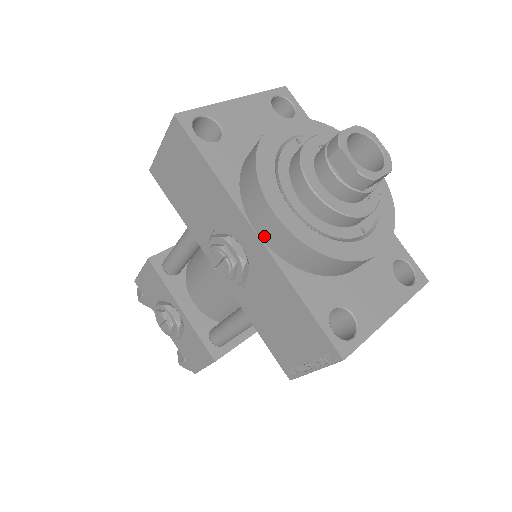
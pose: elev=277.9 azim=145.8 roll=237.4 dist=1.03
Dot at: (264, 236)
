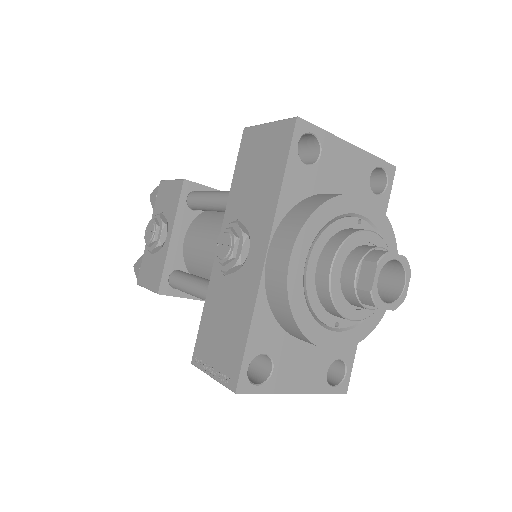
Dot at: (269, 263)
